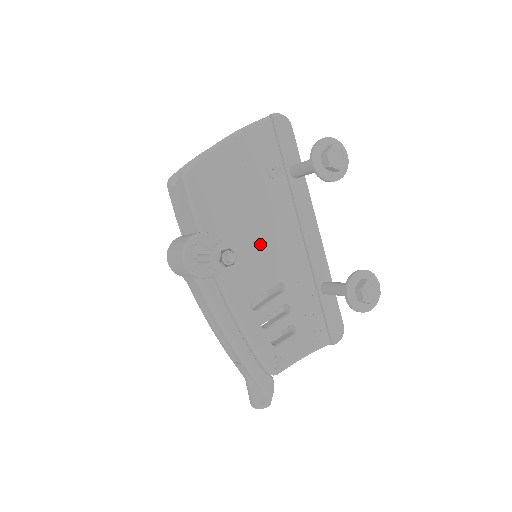
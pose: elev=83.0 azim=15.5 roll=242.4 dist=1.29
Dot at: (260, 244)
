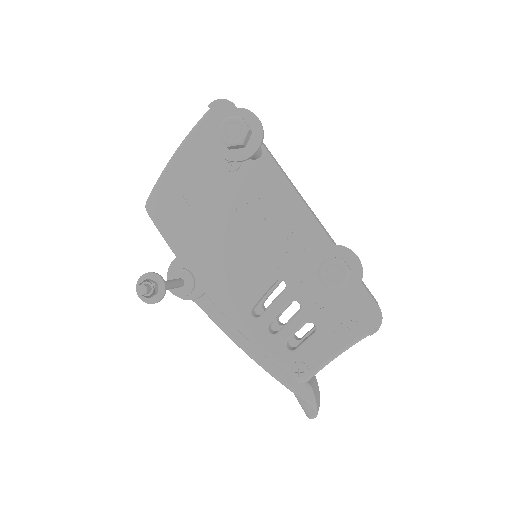
Dot at: (240, 246)
